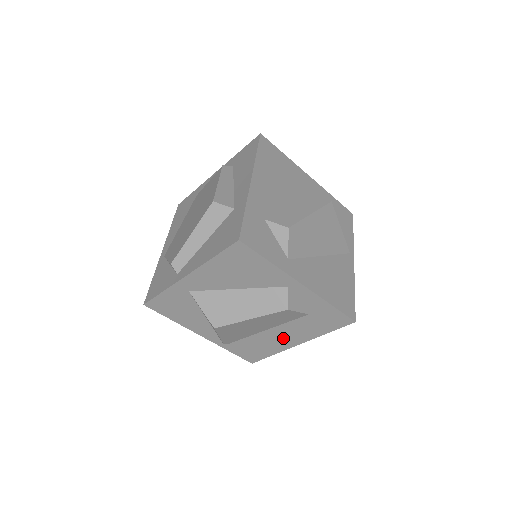
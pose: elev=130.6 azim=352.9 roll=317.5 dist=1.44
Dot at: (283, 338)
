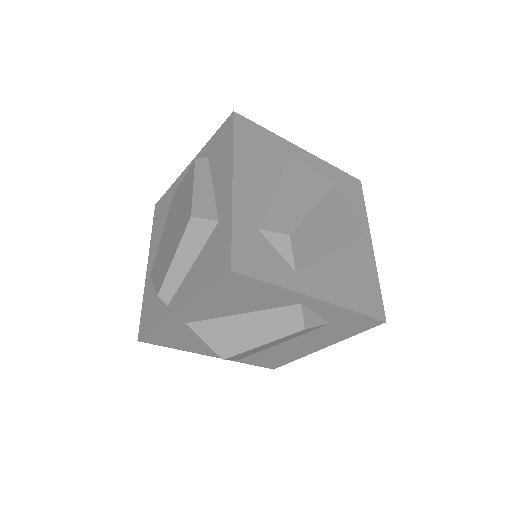
Dot at: (304, 346)
